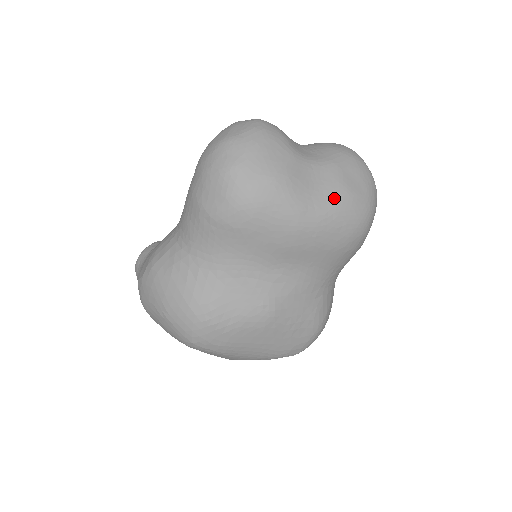
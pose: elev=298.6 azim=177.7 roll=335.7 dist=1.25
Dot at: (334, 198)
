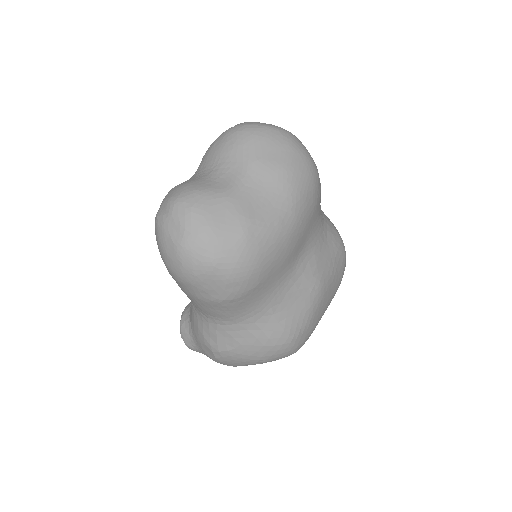
Dot at: (285, 187)
